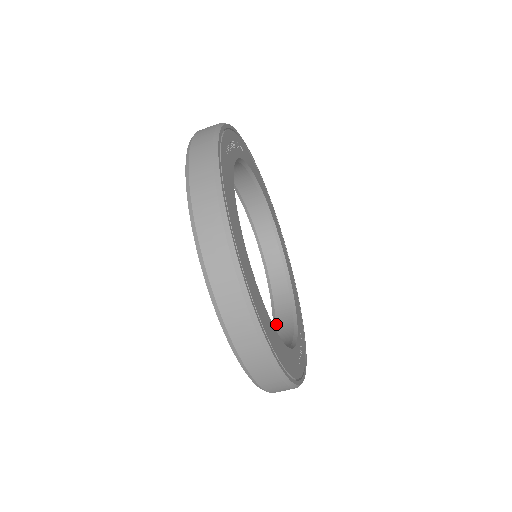
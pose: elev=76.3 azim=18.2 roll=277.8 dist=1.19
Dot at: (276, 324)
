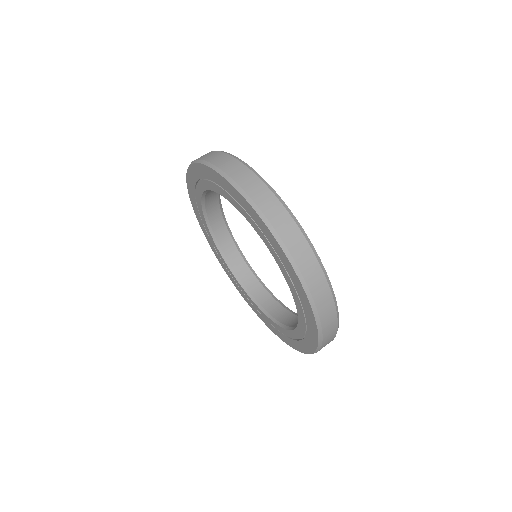
Dot at: (238, 275)
